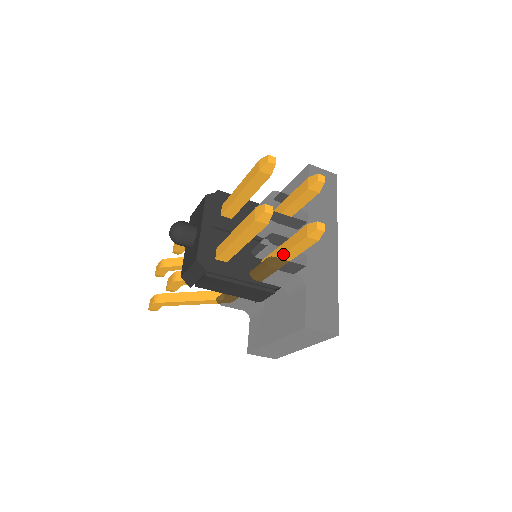
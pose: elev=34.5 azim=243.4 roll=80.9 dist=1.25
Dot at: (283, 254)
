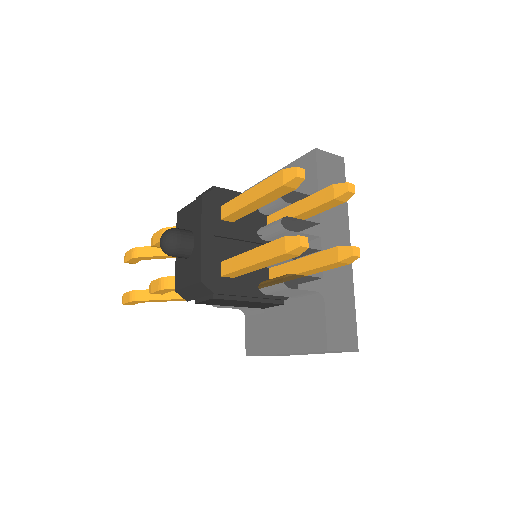
Dot at: (302, 272)
